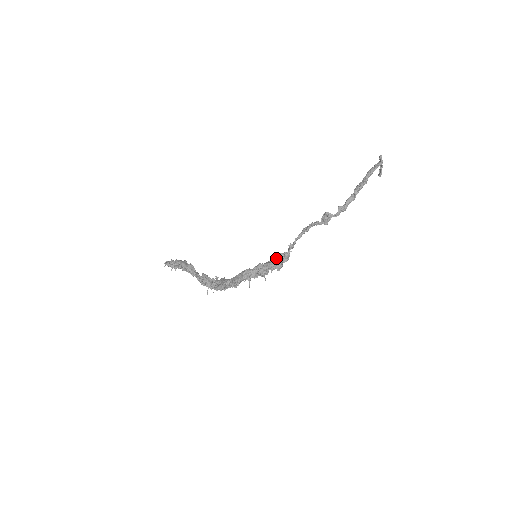
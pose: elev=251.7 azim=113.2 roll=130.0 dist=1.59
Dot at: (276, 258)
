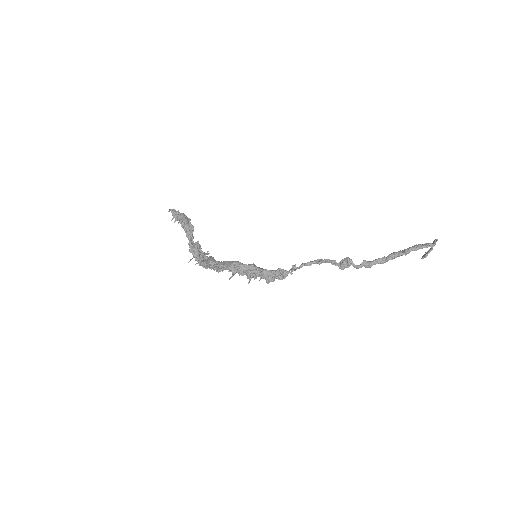
Dot at: (273, 270)
